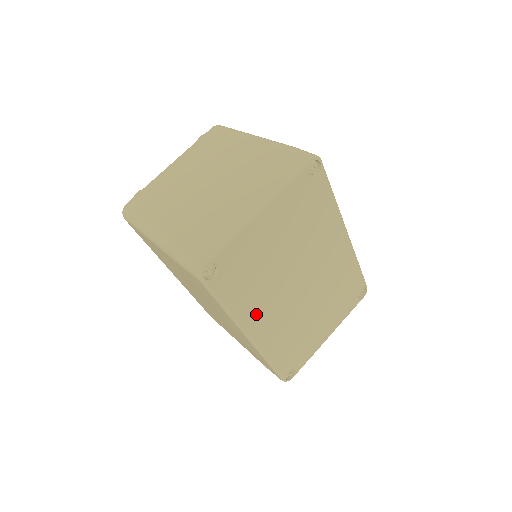
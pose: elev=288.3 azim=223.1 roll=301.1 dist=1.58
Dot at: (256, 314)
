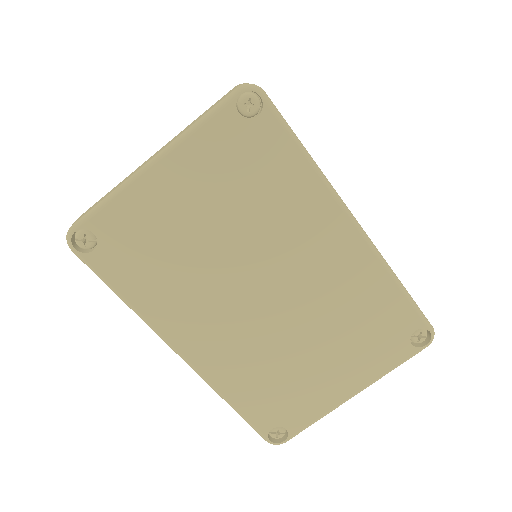
Dot at: (183, 321)
